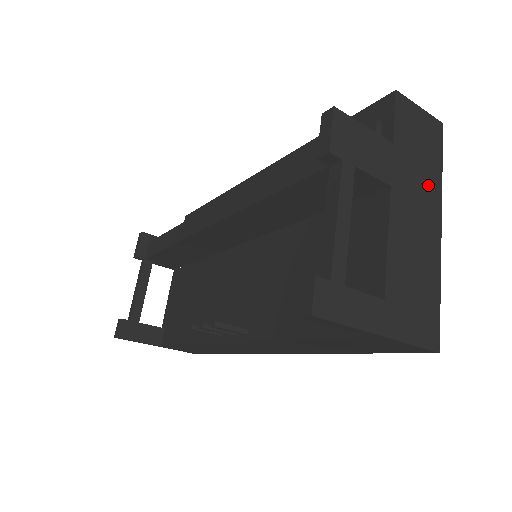
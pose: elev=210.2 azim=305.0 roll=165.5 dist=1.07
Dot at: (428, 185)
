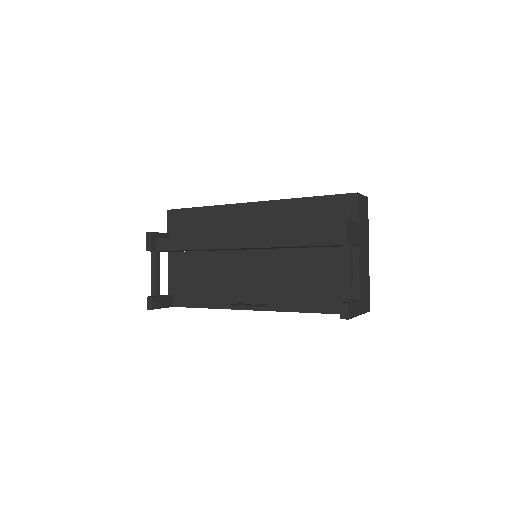
Dot at: (366, 236)
